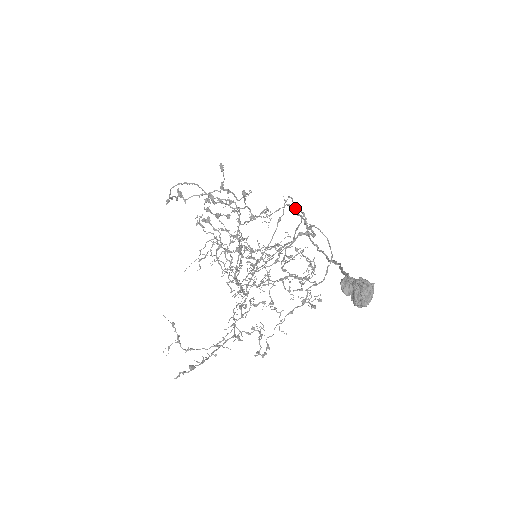
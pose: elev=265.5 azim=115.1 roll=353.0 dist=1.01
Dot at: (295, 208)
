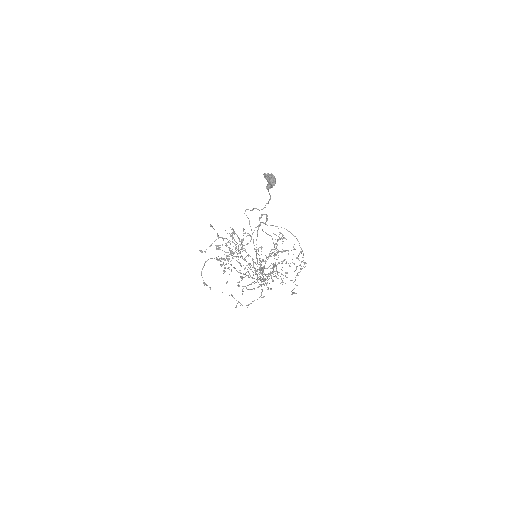
Dot at: (250, 210)
